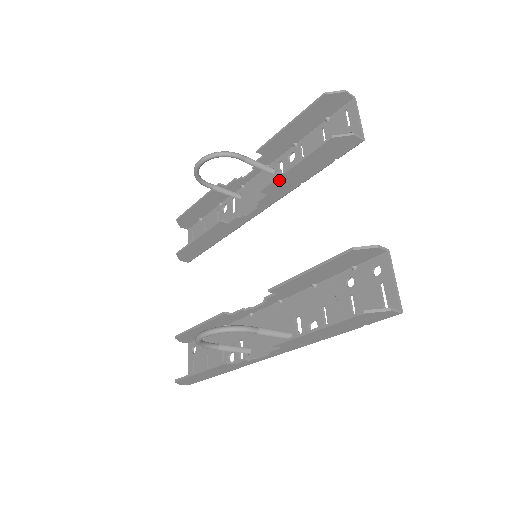
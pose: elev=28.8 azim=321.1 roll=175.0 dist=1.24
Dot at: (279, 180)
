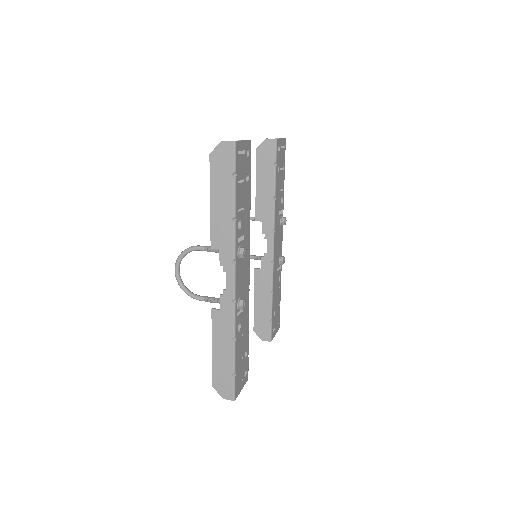
Dot at: (258, 203)
